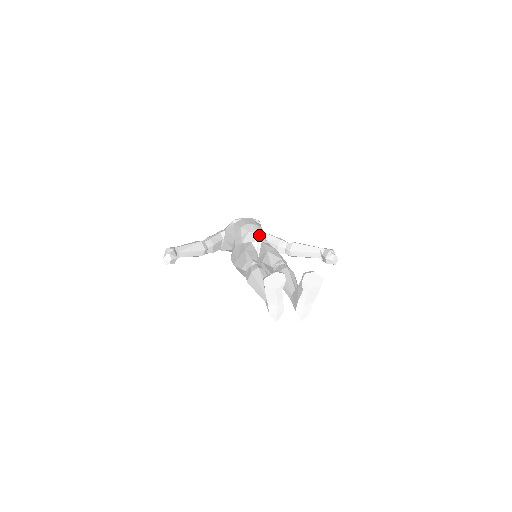
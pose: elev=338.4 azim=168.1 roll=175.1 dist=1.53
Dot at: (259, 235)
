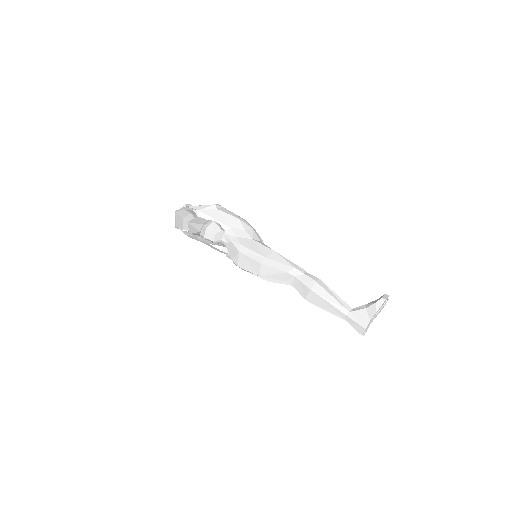
Dot at: occluded
